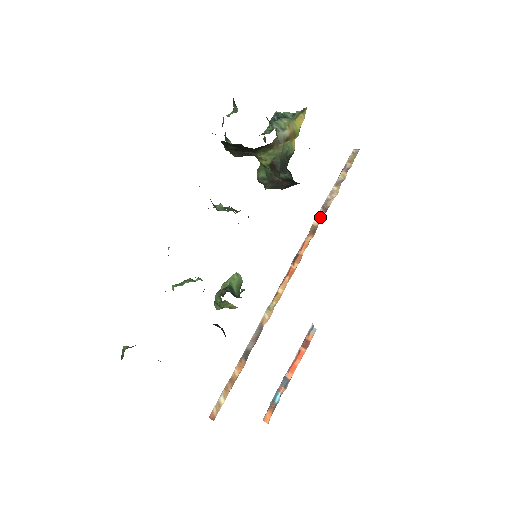
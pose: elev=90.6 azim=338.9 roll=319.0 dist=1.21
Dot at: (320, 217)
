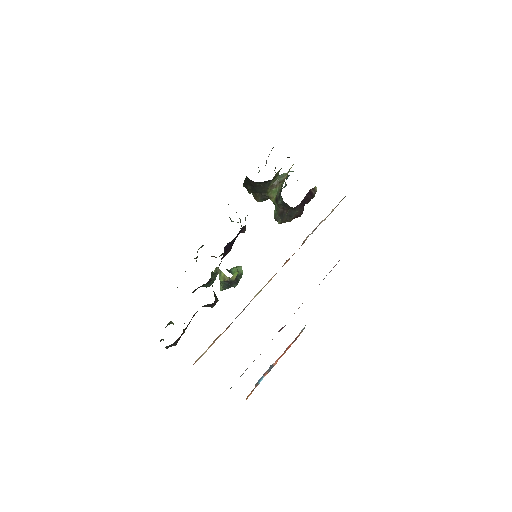
Dot at: (310, 234)
